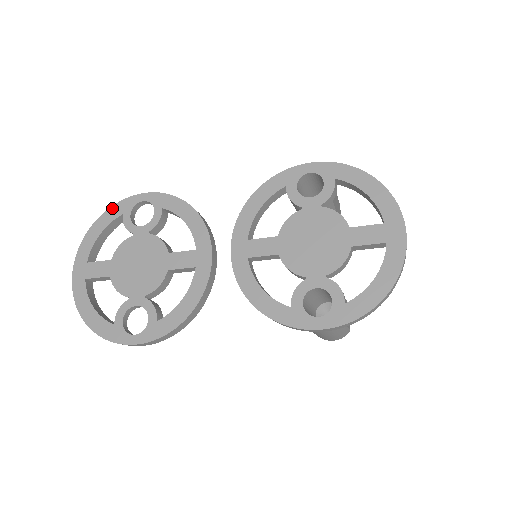
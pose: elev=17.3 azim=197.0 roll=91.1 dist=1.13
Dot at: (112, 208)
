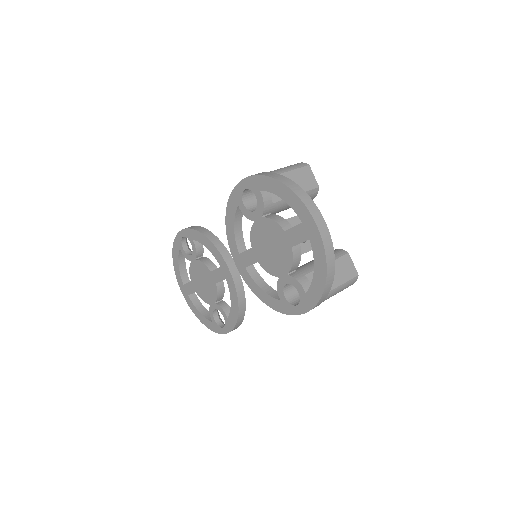
Dot at: (174, 245)
